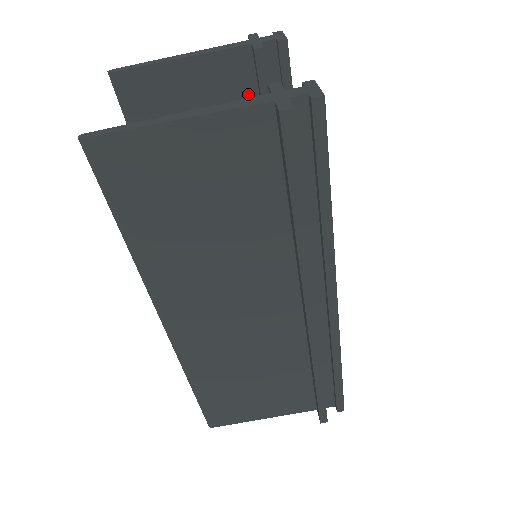
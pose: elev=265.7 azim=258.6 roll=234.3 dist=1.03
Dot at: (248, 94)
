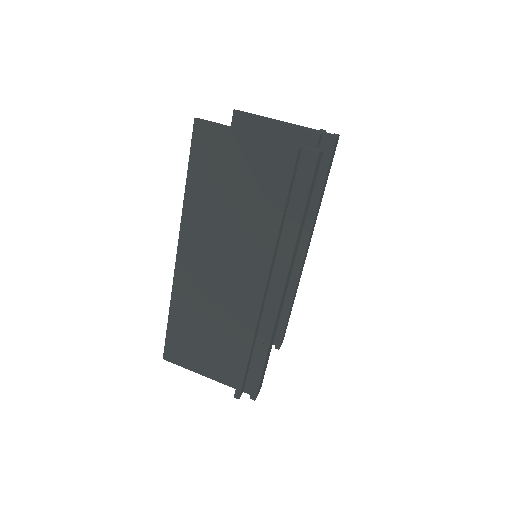
Dot at: occluded
